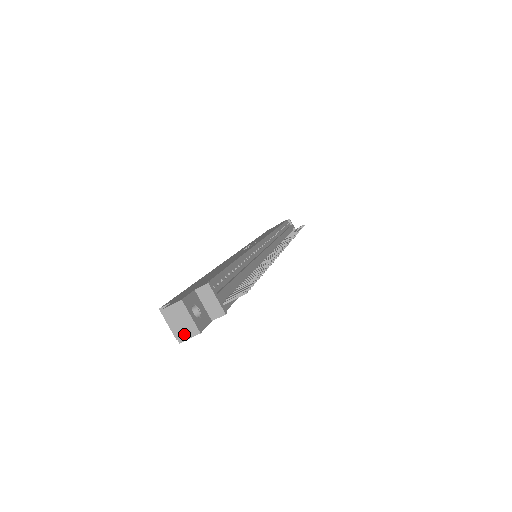
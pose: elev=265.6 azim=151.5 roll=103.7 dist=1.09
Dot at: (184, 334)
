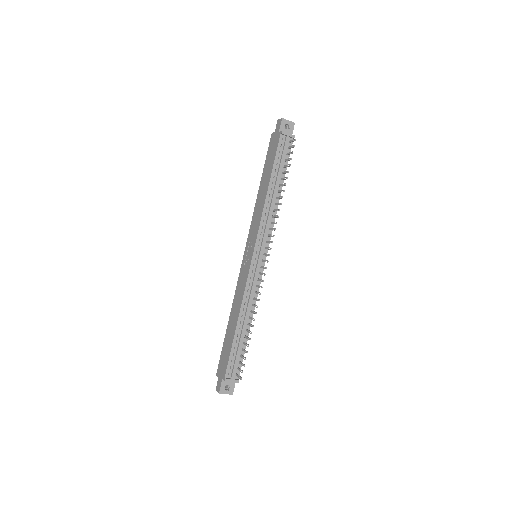
Dot at: occluded
